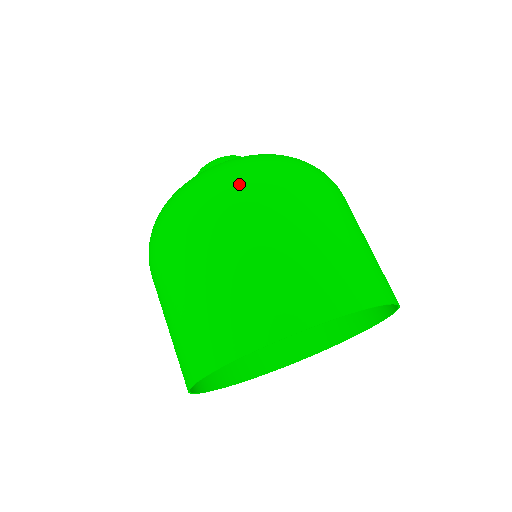
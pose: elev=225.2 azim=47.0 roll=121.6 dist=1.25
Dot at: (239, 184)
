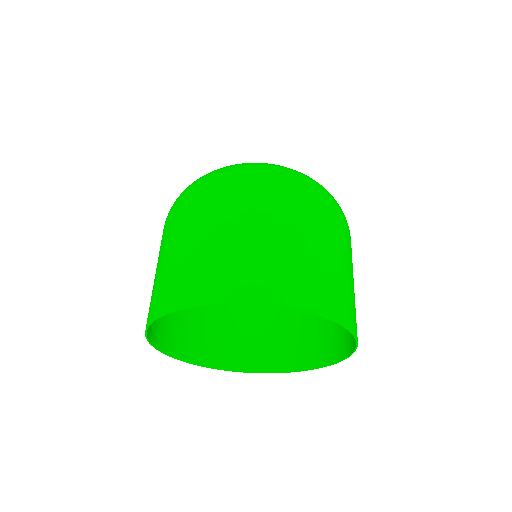
Dot at: (188, 192)
